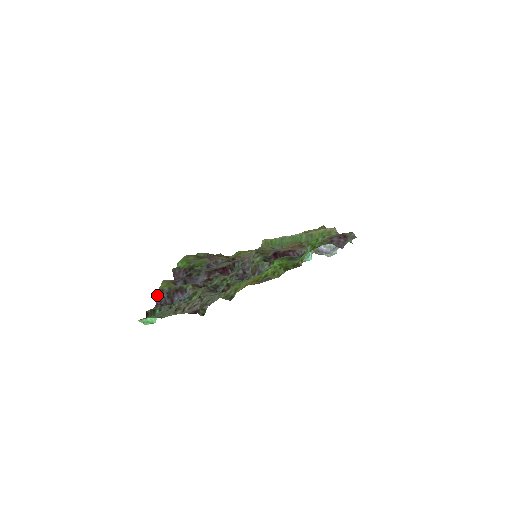
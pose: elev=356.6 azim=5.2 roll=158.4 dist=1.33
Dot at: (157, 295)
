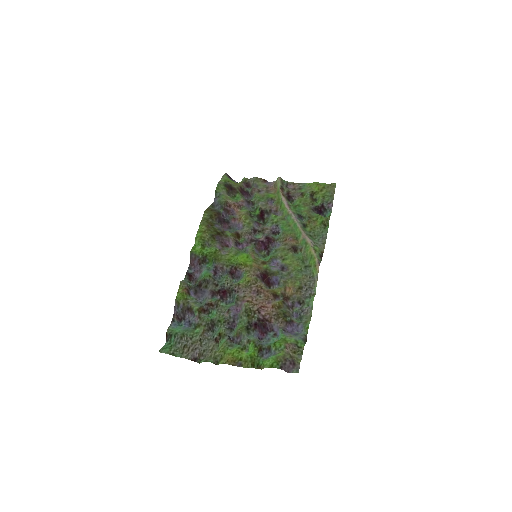
Dot at: (175, 305)
